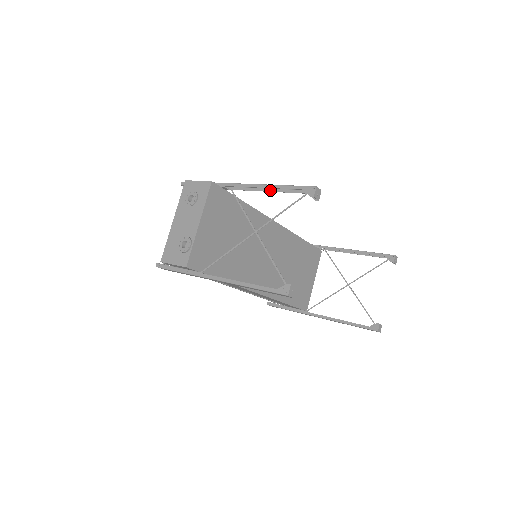
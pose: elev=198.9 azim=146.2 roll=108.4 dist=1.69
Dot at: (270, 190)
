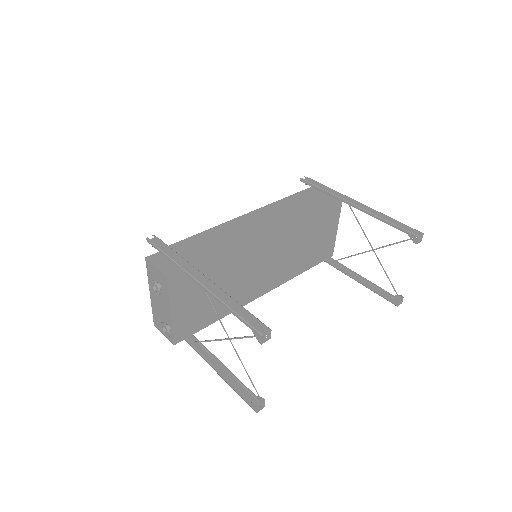
Dot at: (226, 295)
